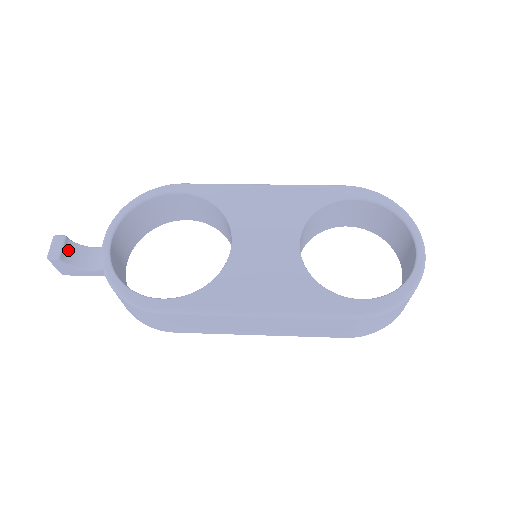
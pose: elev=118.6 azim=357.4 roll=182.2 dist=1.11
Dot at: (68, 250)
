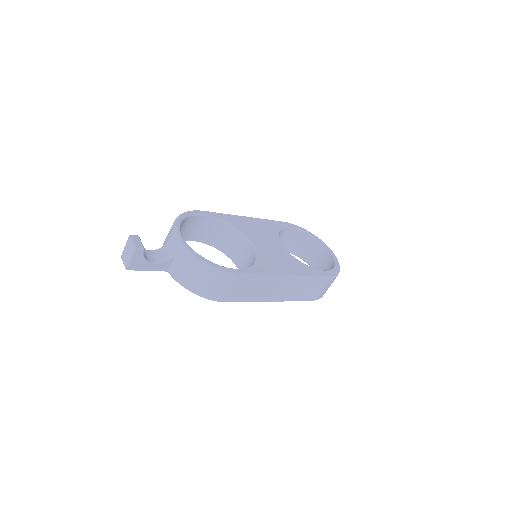
Dot at: occluded
